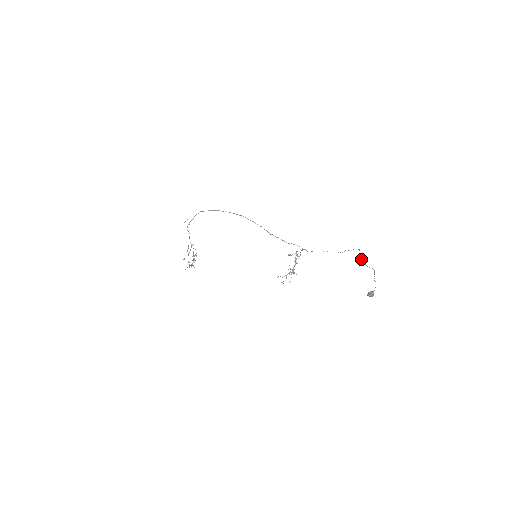
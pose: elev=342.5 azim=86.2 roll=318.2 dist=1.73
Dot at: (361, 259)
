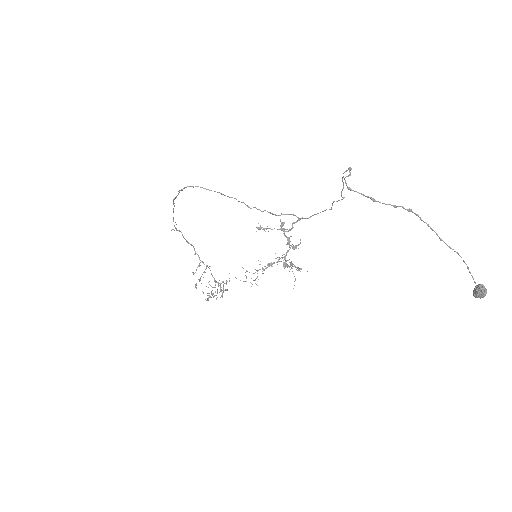
Dot at: occluded
